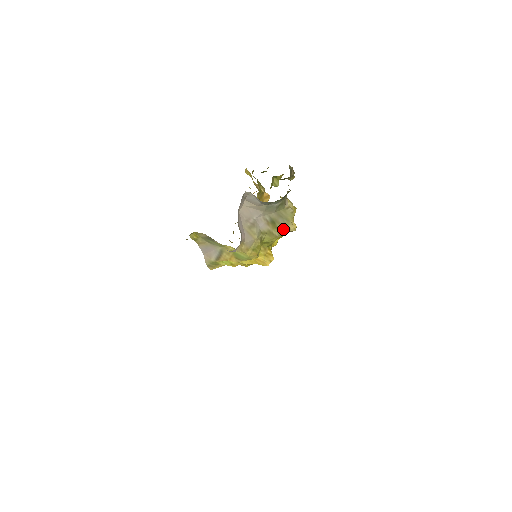
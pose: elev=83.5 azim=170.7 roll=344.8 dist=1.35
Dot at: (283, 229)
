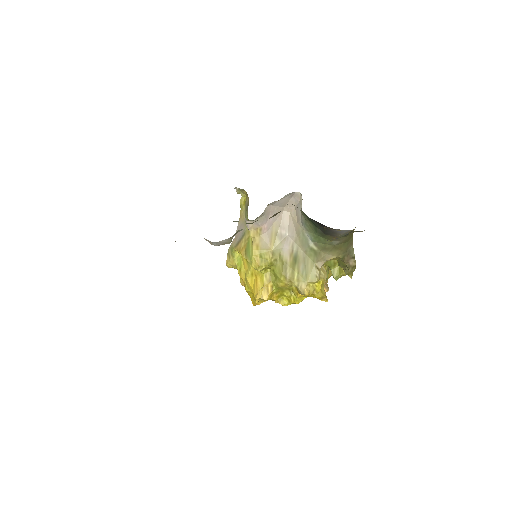
Dot at: (296, 279)
